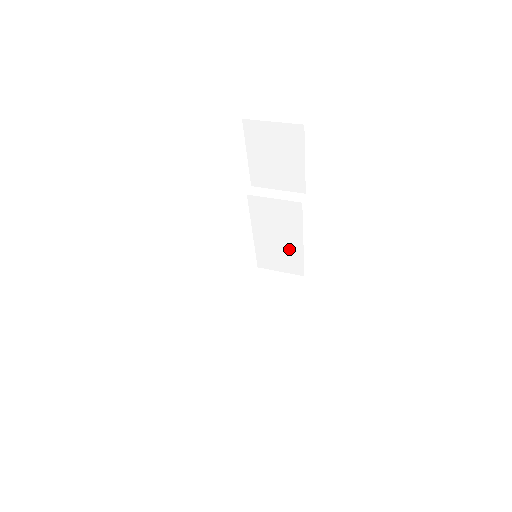
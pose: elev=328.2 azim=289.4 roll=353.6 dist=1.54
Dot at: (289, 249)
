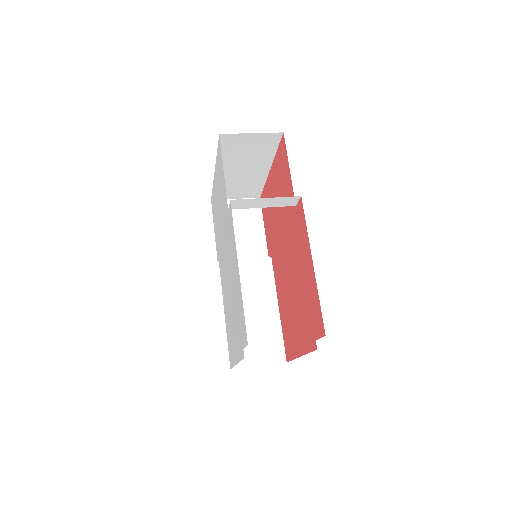
Dot at: (265, 323)
